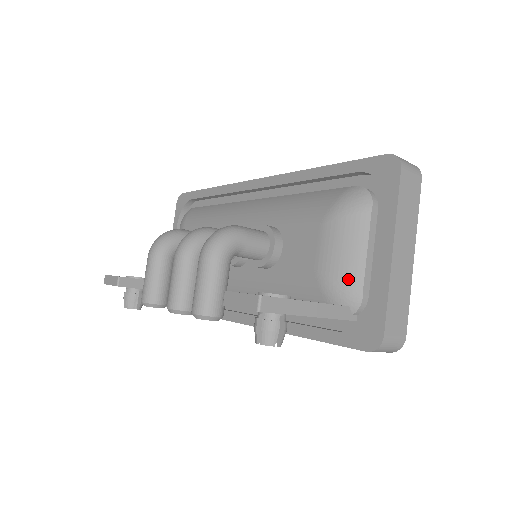
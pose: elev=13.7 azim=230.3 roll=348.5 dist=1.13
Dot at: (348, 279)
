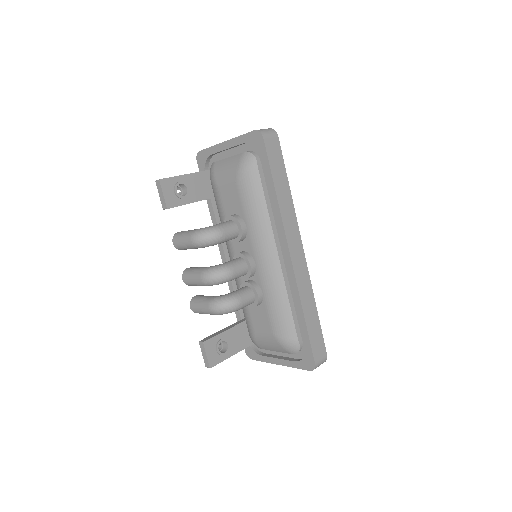
Dot at: (261, 346)
